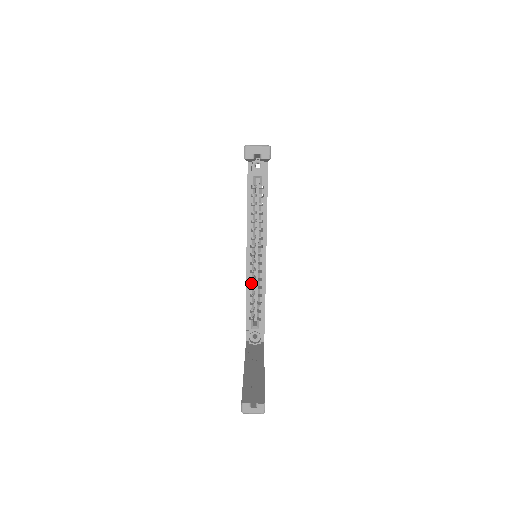
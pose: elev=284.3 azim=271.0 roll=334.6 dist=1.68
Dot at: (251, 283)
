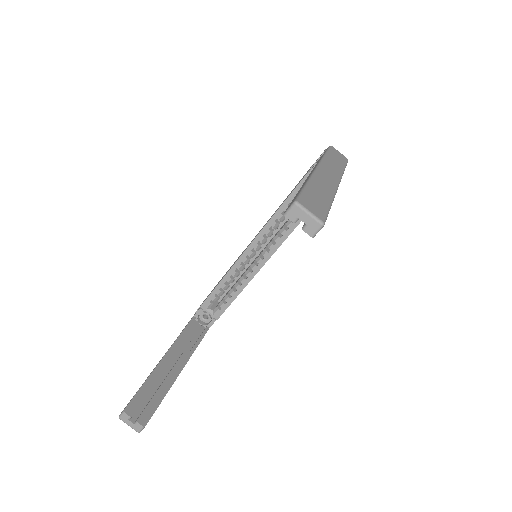
Dot at: (234, 273)
